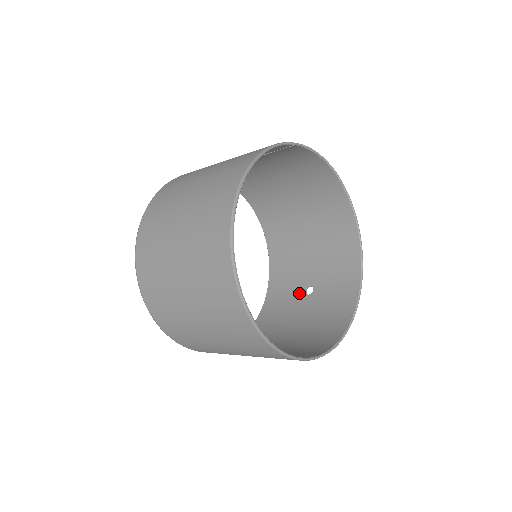
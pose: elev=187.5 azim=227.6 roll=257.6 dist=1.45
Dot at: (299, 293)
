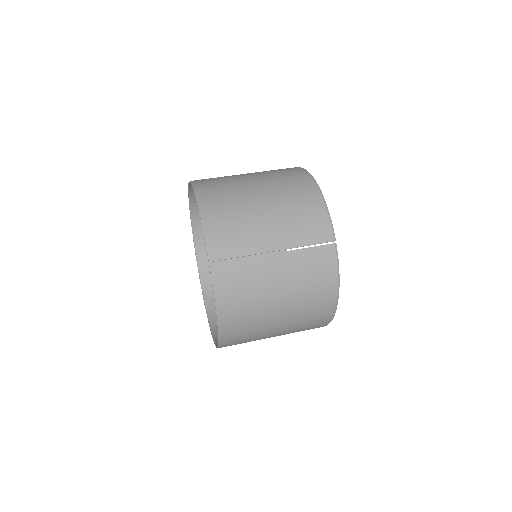
Dot at: occluded
